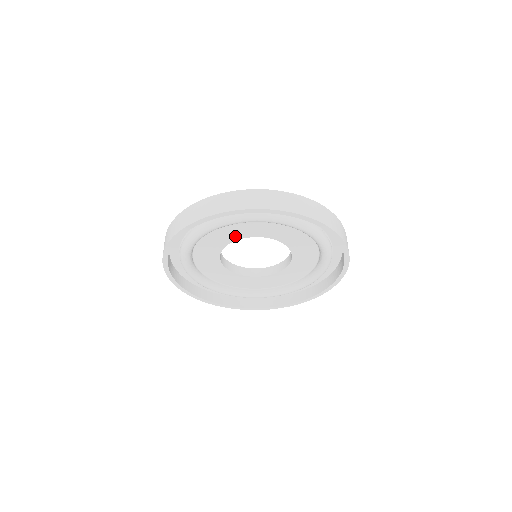
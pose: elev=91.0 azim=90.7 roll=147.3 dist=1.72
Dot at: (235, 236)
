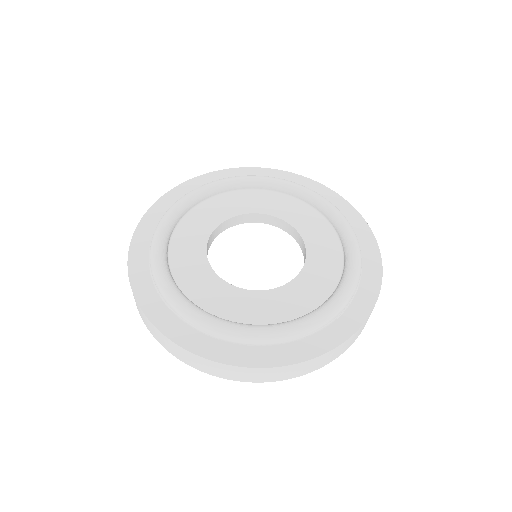
Dot at: occluded
